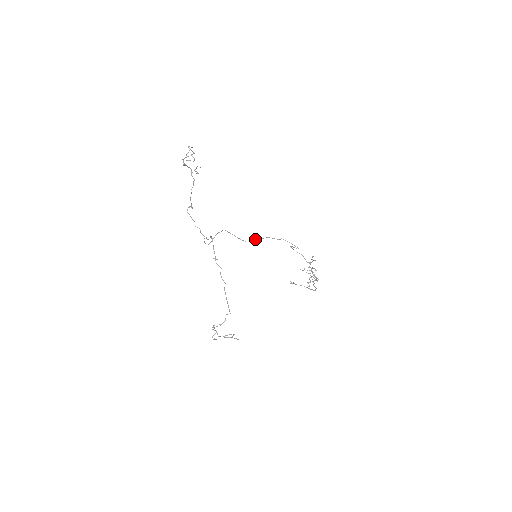
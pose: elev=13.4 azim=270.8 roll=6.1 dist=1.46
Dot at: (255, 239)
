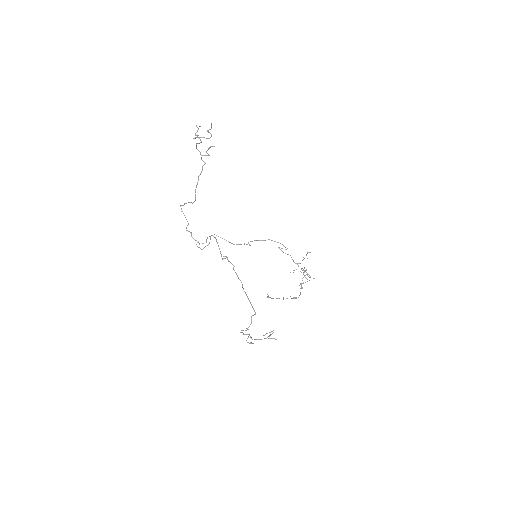
Dot at: (244, 243)
